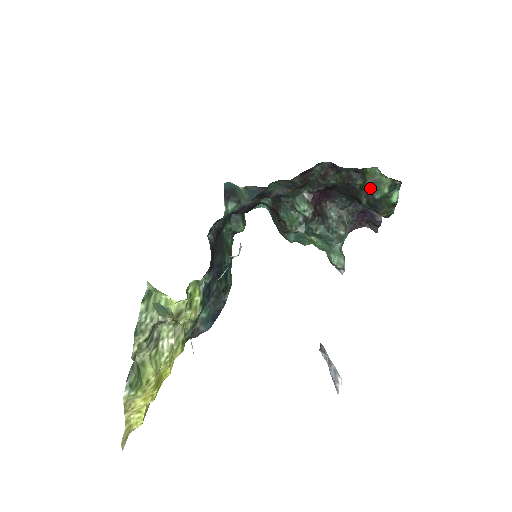
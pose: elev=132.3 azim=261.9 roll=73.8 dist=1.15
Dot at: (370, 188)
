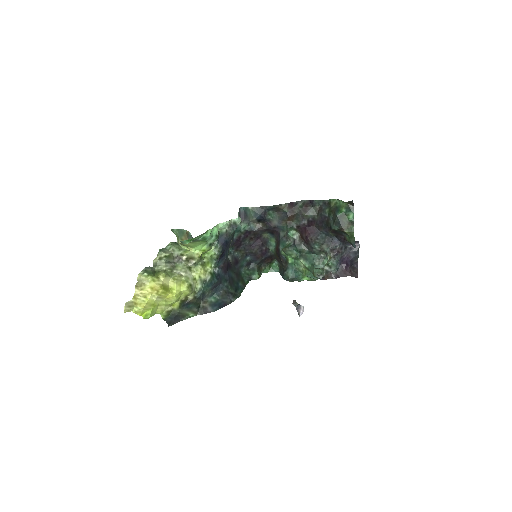
Dot at: (334, 211)
